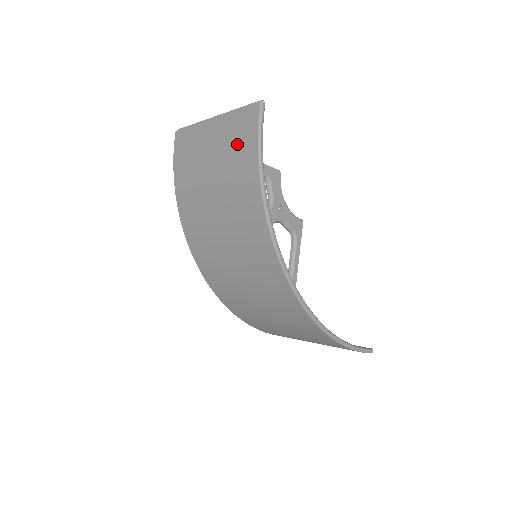
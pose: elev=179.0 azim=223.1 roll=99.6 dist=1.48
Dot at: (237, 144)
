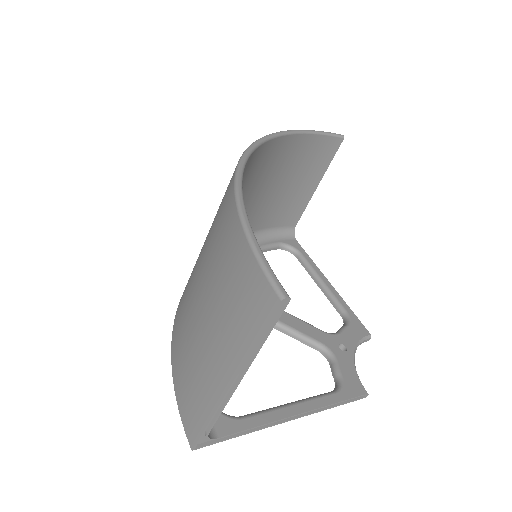
Dot at: occluded
